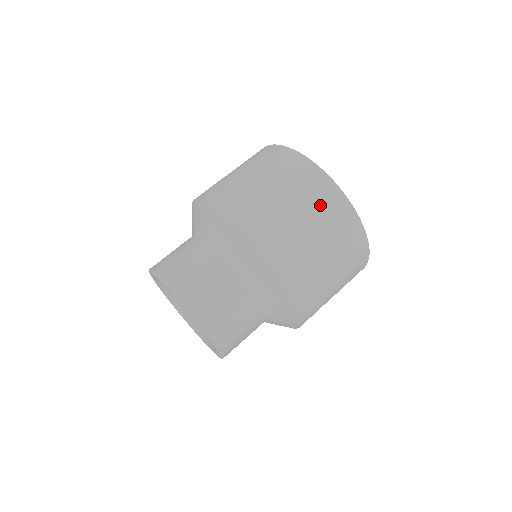
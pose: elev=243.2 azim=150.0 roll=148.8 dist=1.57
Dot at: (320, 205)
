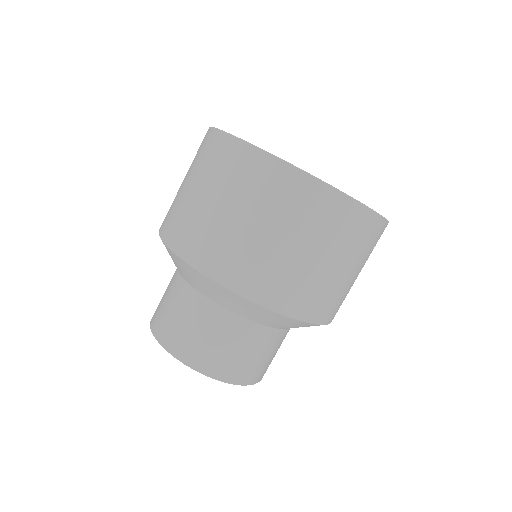
Dot at: (350, 240)
